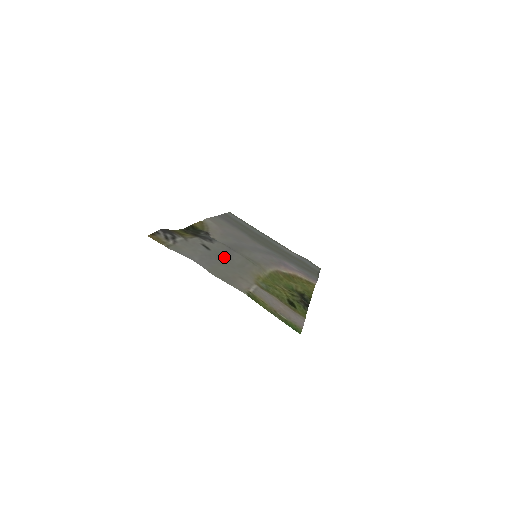
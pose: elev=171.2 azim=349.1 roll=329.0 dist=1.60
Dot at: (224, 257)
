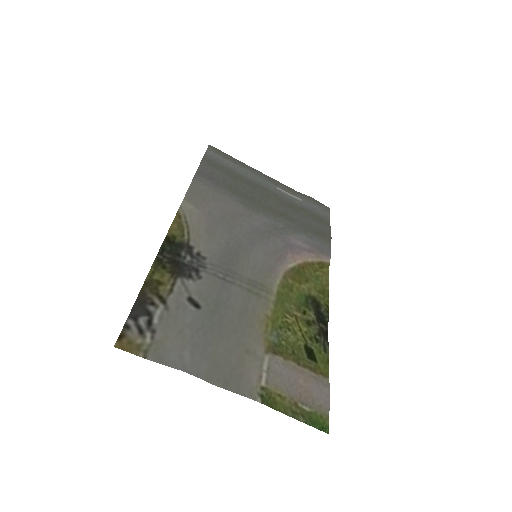
Dot at: (220, 310)
